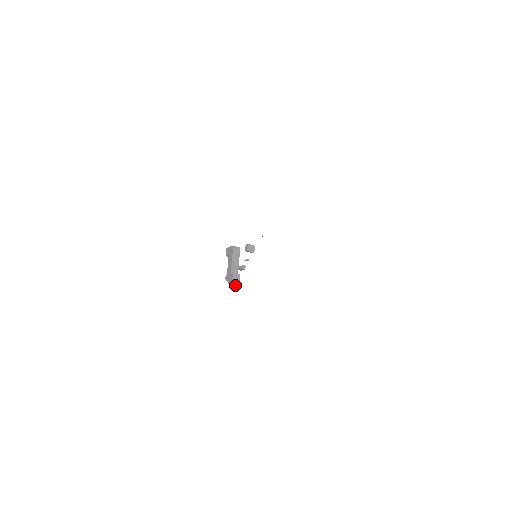
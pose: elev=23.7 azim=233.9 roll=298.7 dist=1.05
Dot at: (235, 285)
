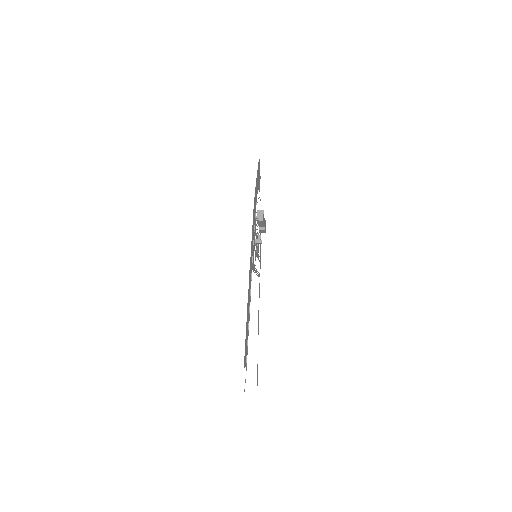
Dot at: (262, 232)
